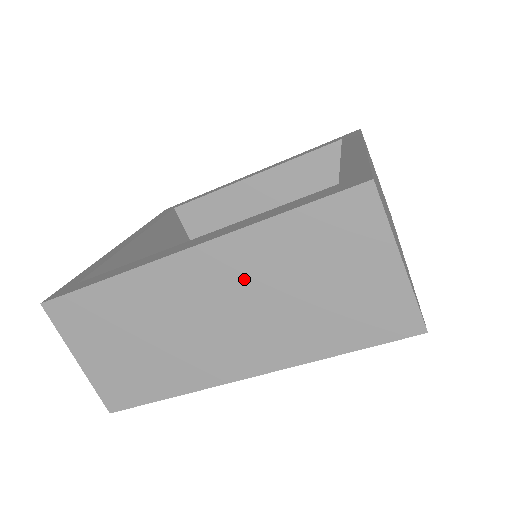
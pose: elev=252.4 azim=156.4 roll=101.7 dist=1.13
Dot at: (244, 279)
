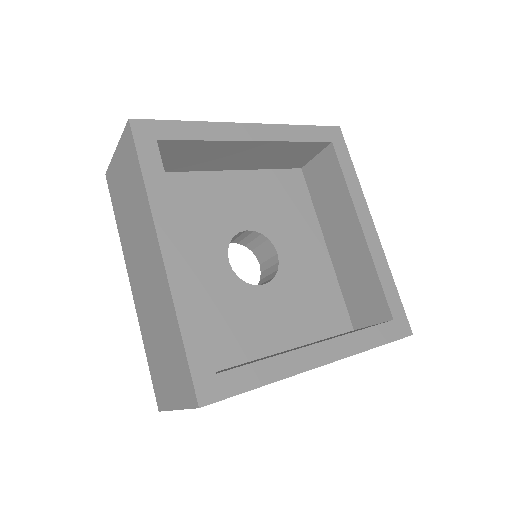
Dot at: occluded
